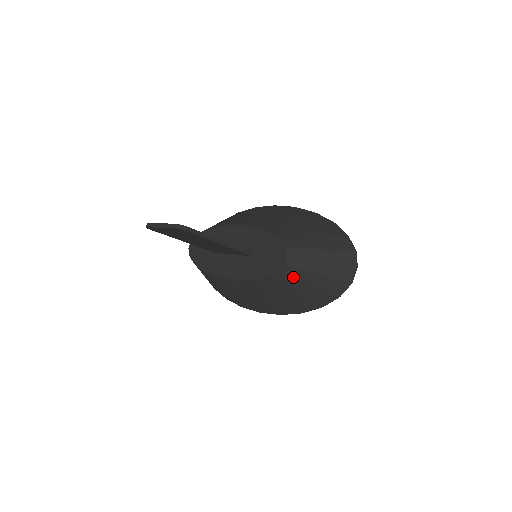
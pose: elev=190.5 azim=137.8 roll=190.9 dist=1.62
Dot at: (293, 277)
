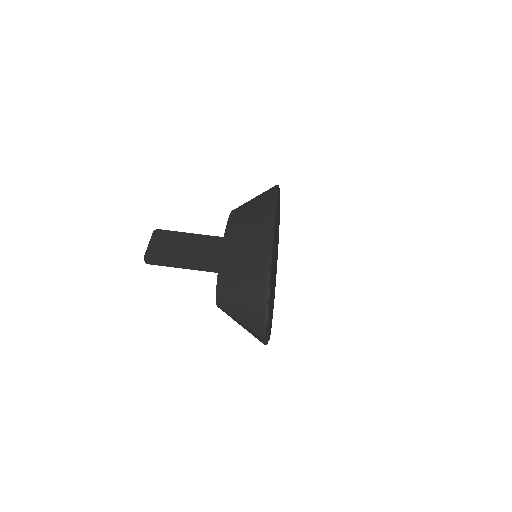
Dot at: occluded
